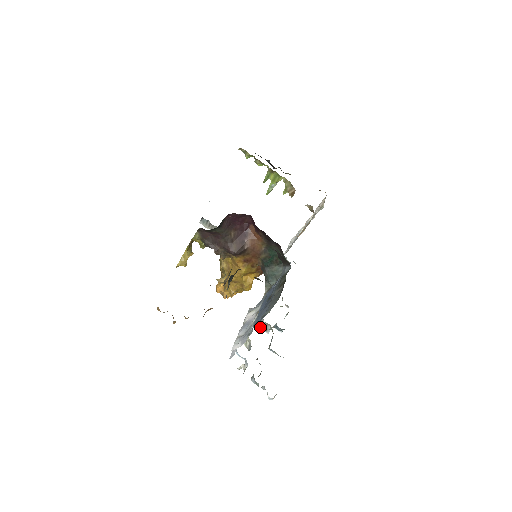
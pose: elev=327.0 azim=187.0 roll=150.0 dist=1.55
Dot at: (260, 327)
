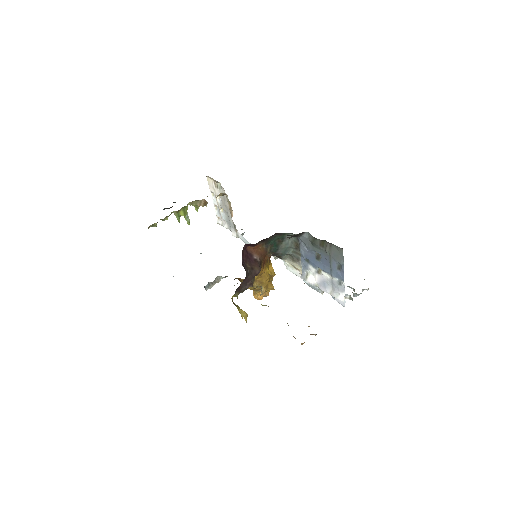
Dot at: occluded
